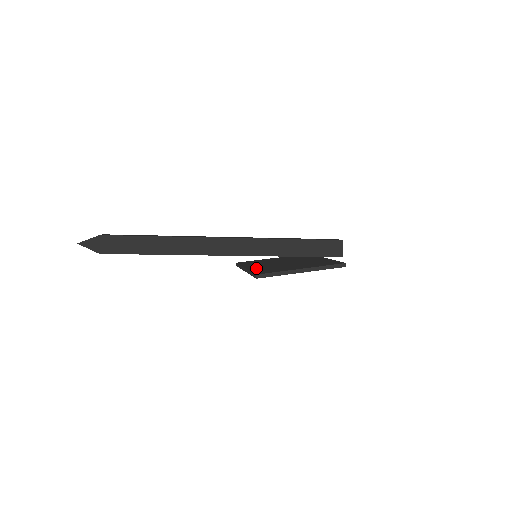
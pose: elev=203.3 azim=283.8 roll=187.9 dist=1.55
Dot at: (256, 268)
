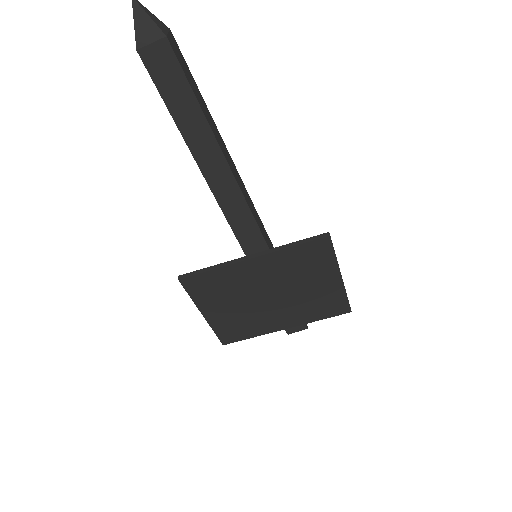
Dot at: occluded
